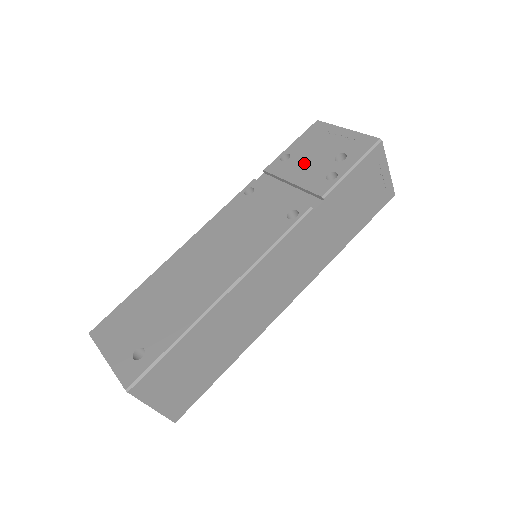
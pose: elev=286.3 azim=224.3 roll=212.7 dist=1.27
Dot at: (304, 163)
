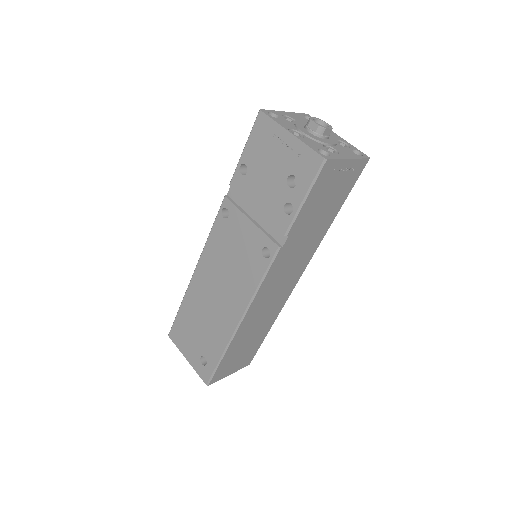
Dot at: (261, 183)
